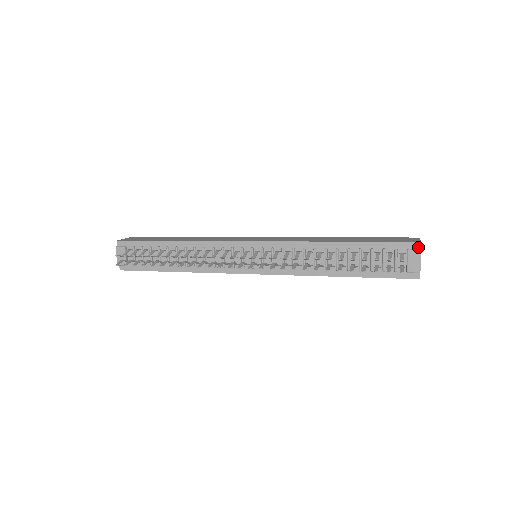
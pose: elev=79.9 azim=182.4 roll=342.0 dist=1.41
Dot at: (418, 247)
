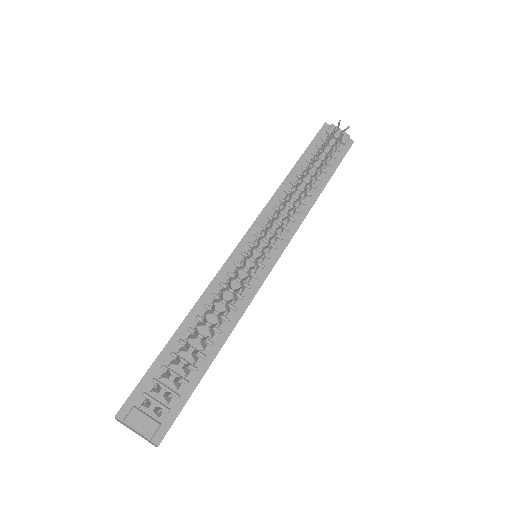
Dot at: (328, 126)
